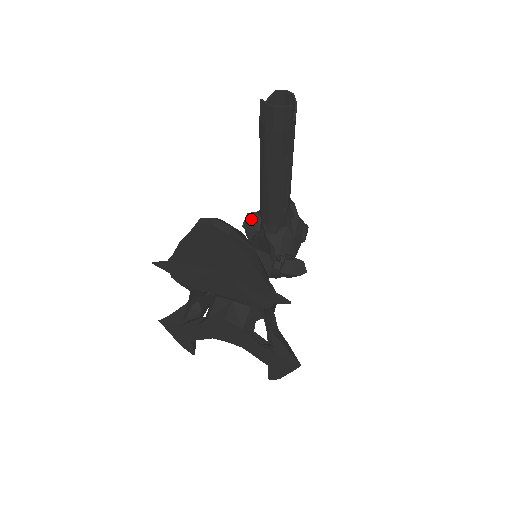
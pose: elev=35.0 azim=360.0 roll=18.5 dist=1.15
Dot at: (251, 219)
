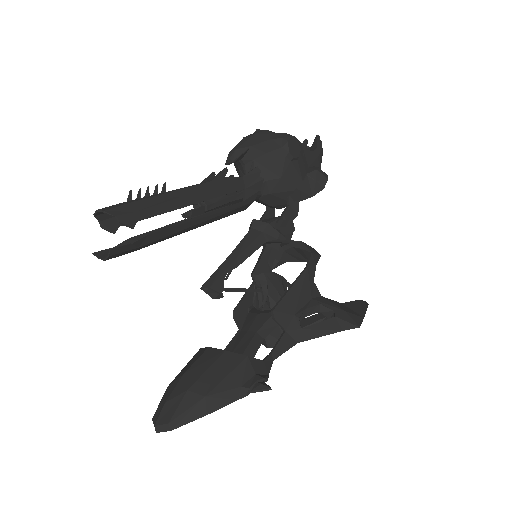
Dot at: (206, 293)
